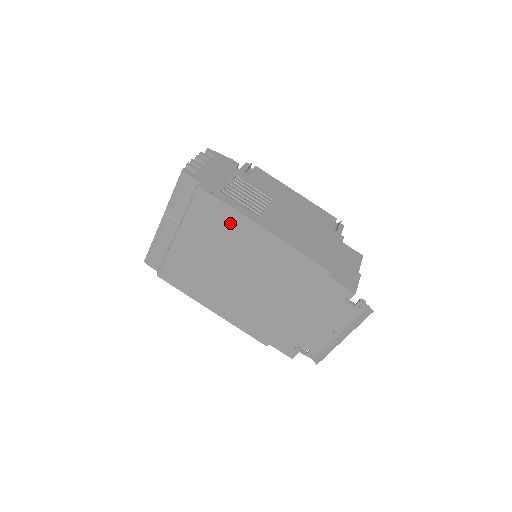
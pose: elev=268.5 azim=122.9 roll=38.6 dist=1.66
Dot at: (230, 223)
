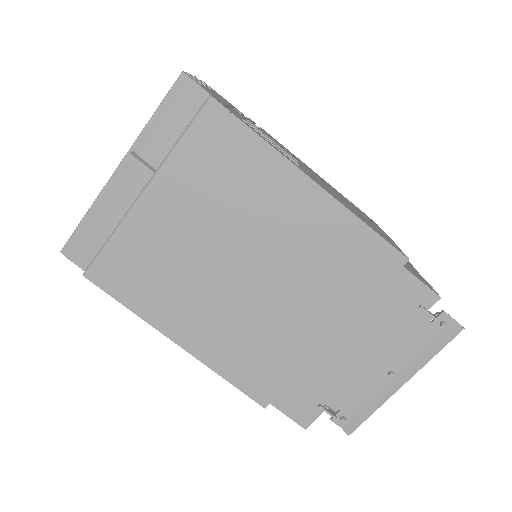
Dot at: (254, 169)
